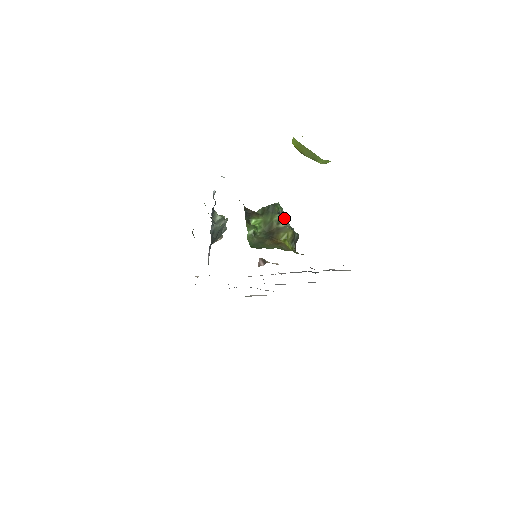
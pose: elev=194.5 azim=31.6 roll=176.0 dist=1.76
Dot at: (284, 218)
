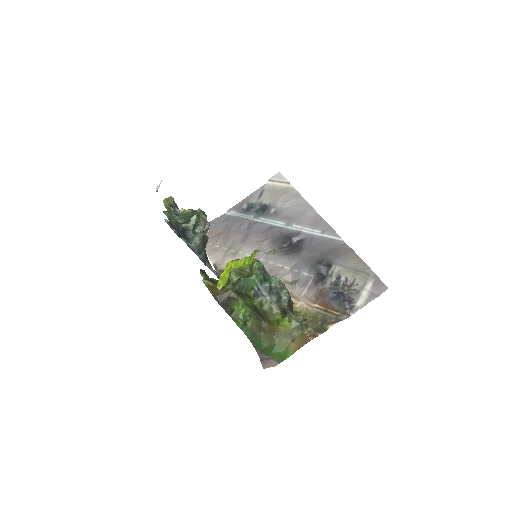
Dot at: (264, 292)
